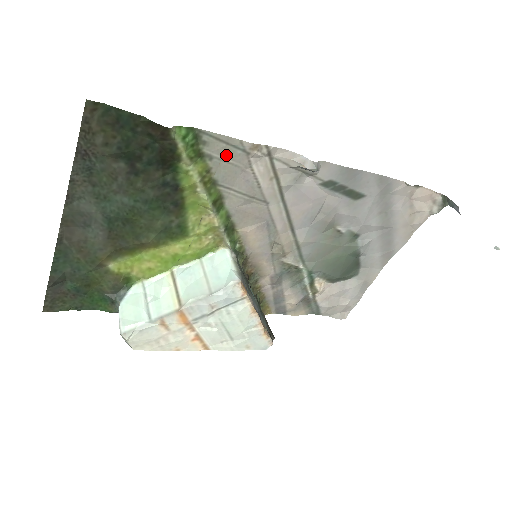
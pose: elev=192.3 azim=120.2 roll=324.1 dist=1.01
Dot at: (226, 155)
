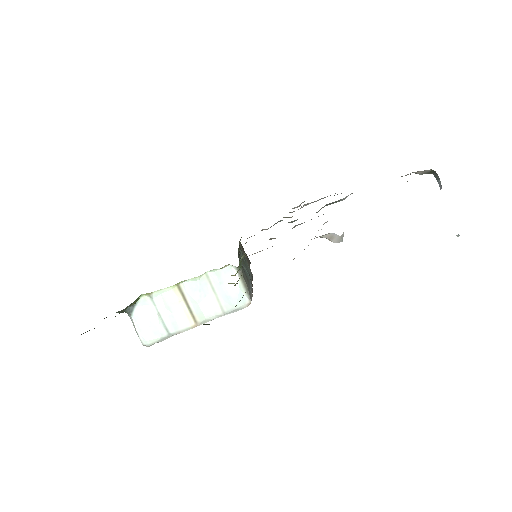
Dot at: occluded
